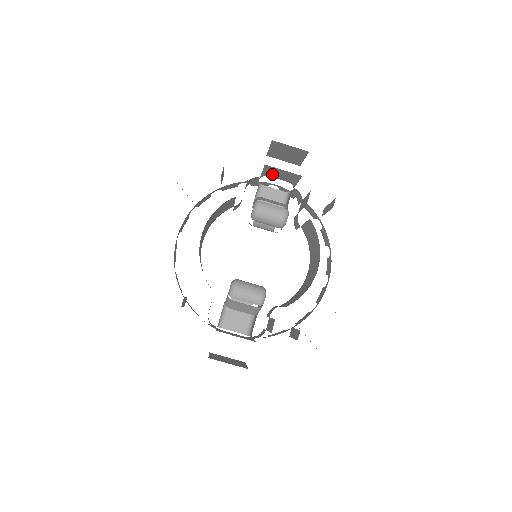
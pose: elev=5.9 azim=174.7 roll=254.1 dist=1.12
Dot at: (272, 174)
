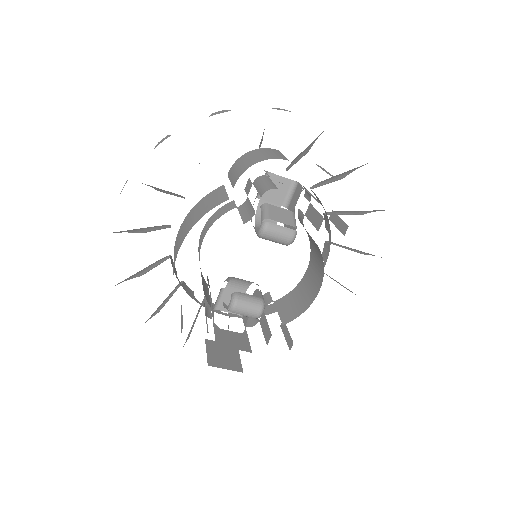
Dot at: occluded
